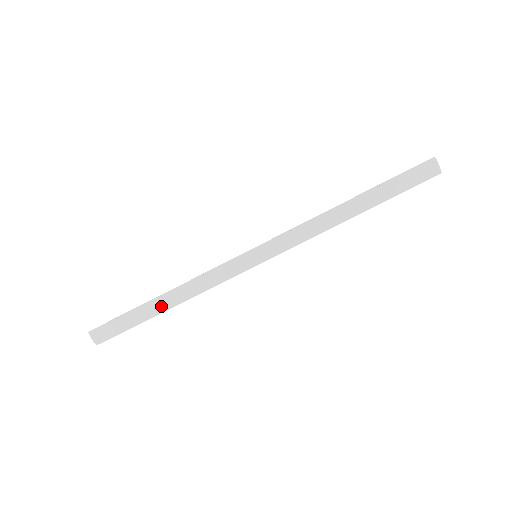
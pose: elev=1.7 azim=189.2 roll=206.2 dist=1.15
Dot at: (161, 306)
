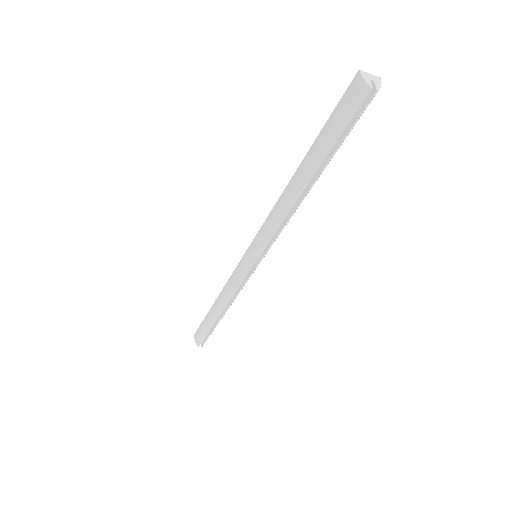
Dot at: (215, 311)
